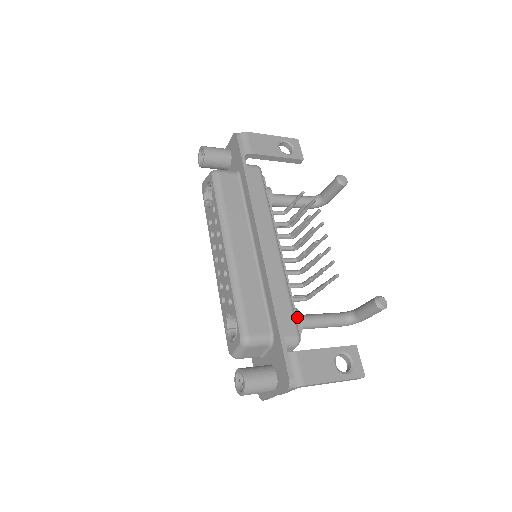
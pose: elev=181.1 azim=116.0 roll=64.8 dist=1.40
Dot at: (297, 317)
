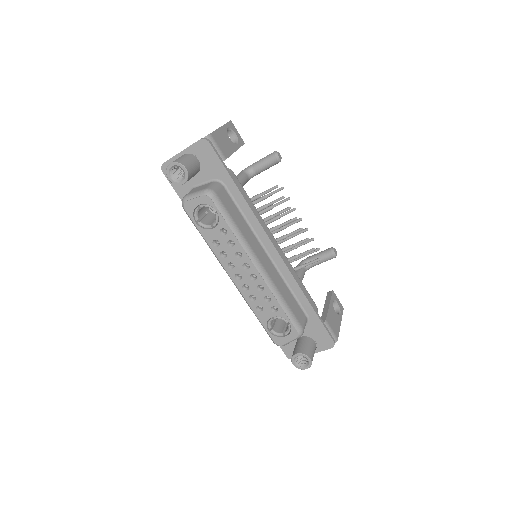
Dot at: occluded
